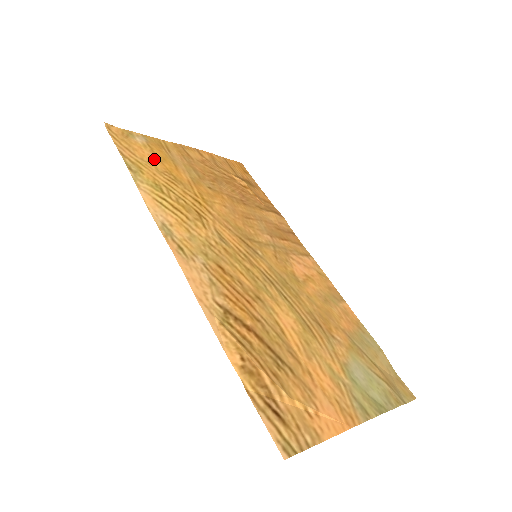
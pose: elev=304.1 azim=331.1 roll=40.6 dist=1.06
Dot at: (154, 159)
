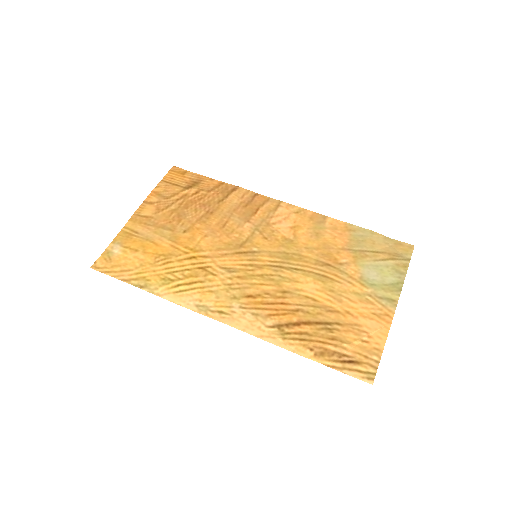
Dot at: (140, 256)
